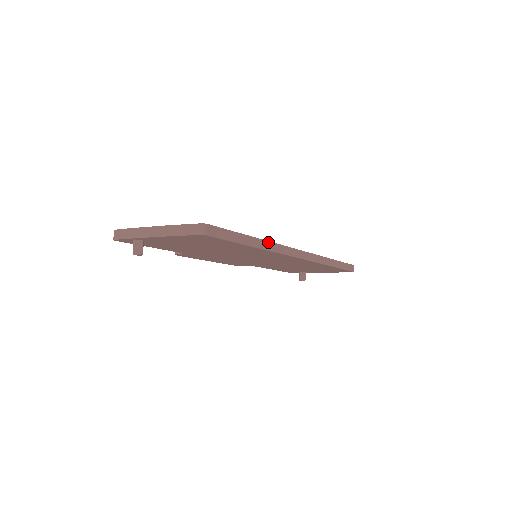
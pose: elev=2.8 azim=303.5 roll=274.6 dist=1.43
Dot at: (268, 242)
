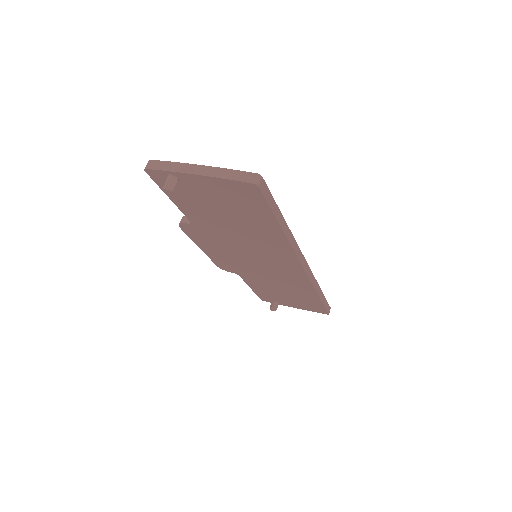
Dot at: (291, 233)
